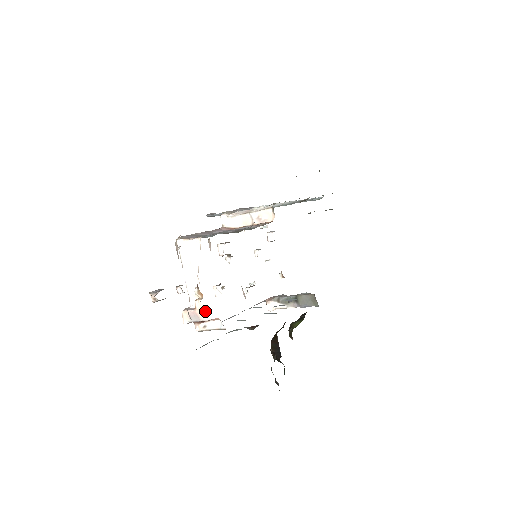
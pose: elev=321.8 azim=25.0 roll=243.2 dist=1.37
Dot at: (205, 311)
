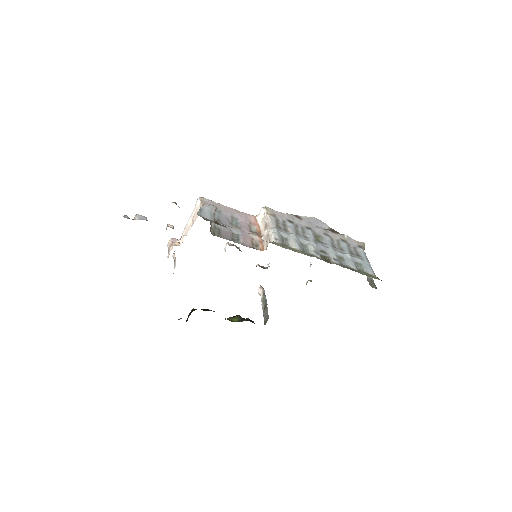
Dot at: occluded
